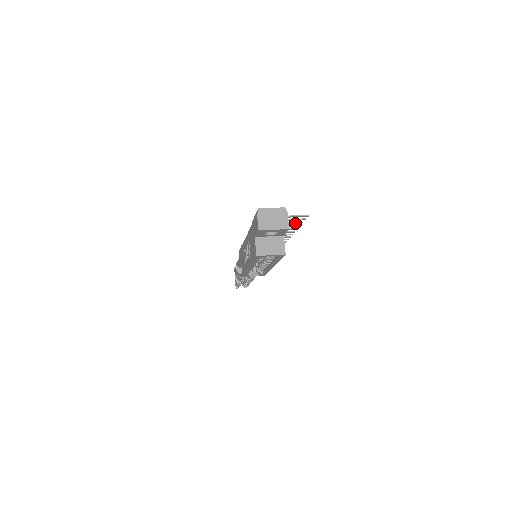
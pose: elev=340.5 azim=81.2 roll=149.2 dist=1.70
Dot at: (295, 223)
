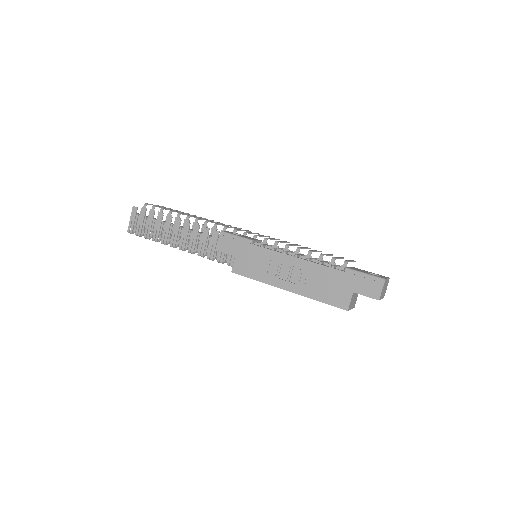
Dot at: (330, 255)
